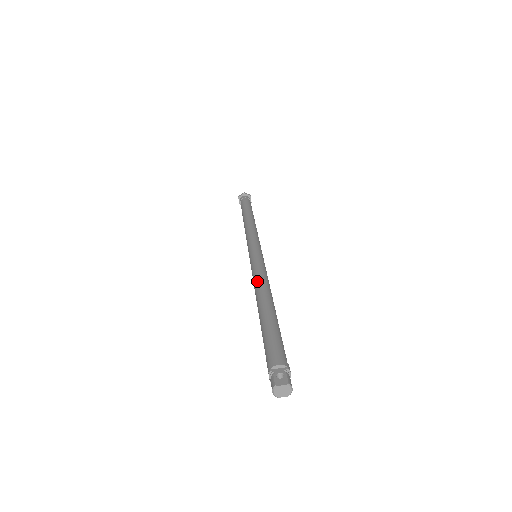
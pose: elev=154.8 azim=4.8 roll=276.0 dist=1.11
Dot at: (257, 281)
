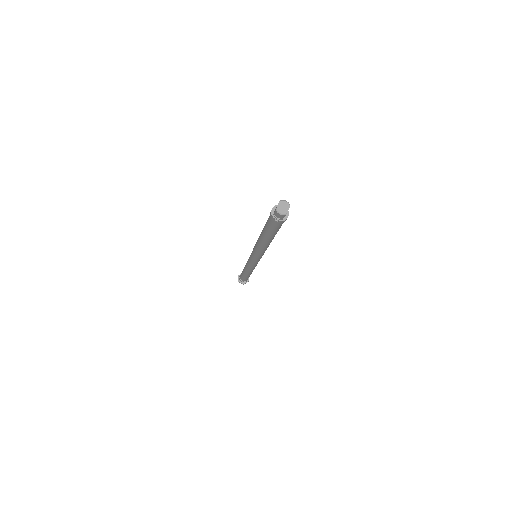
Dot at: (256, 245)
